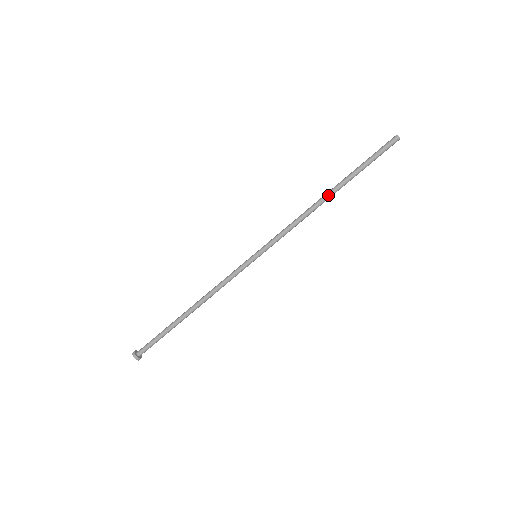
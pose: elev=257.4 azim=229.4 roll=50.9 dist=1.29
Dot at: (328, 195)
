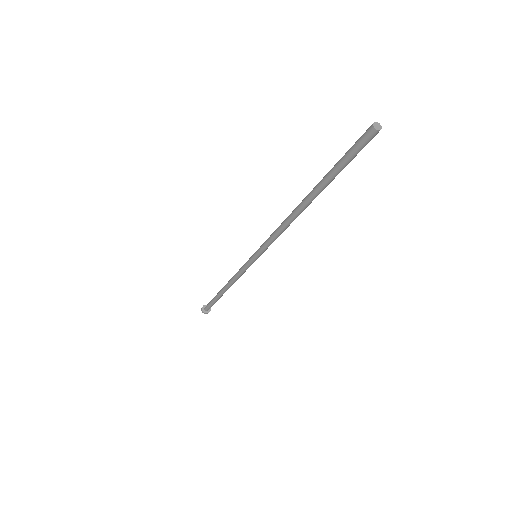
Dot at: (301, 204)
